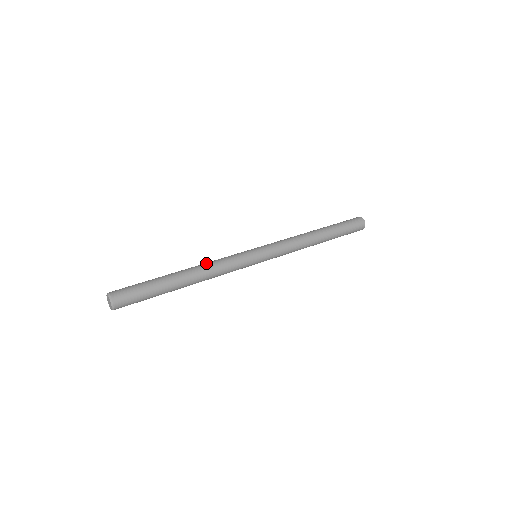
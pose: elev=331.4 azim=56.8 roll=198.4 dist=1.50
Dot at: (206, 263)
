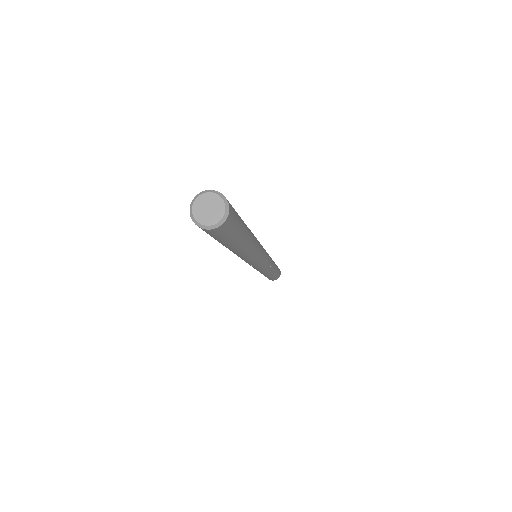
Dot at: occluded
